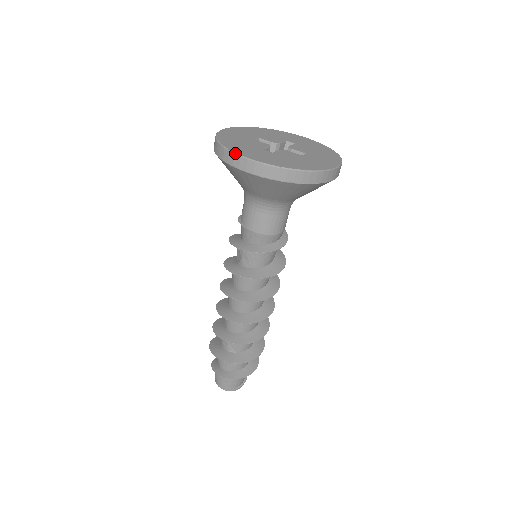
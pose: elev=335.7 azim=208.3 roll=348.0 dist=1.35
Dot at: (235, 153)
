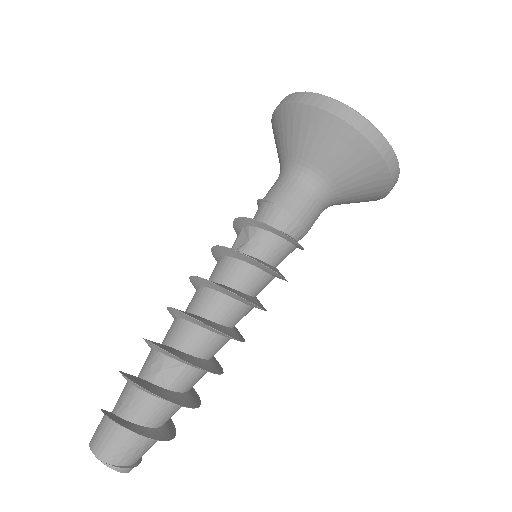
Dot at: occluded
